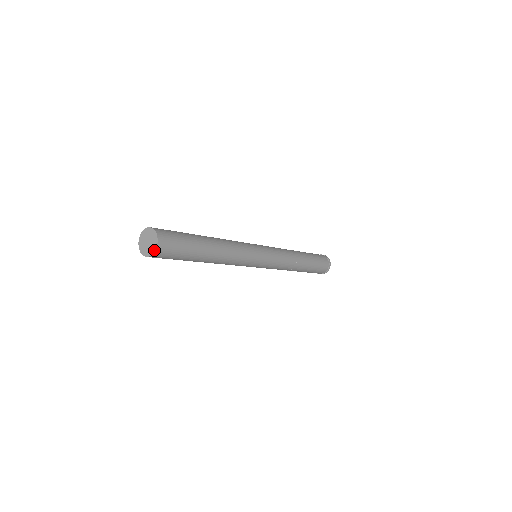
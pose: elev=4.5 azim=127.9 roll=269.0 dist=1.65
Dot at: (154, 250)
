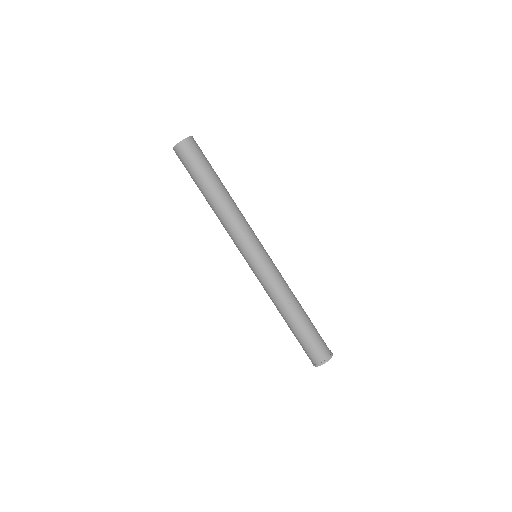
Dot at: (178, 143)
